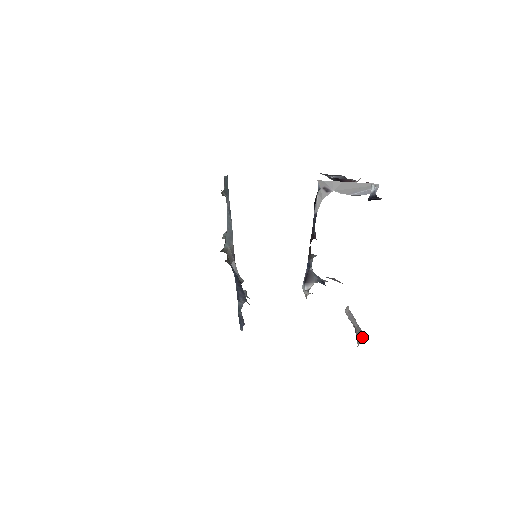
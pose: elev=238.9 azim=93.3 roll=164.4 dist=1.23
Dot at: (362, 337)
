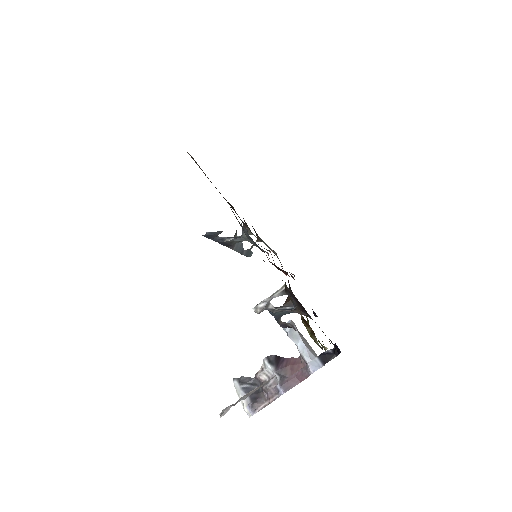
Dot at: occluded
